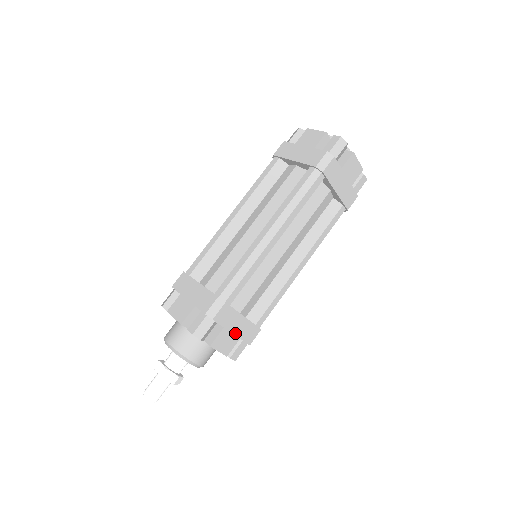
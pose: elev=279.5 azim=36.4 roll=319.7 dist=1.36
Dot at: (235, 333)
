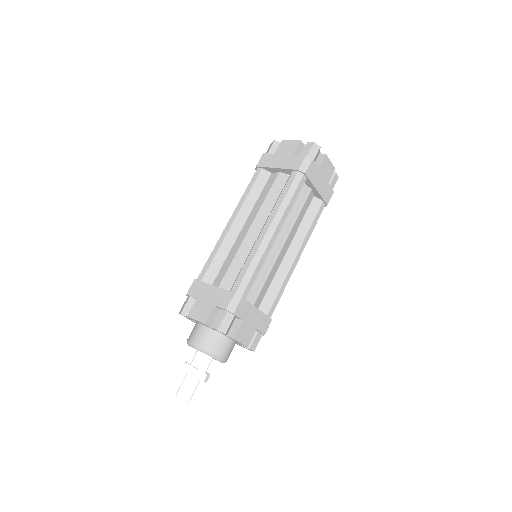
Dot at: (252, 325)
